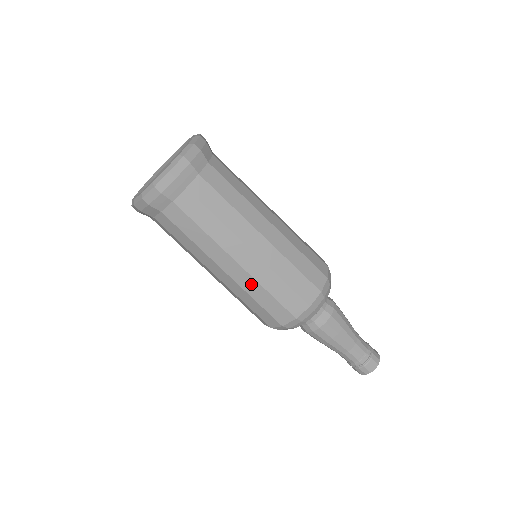
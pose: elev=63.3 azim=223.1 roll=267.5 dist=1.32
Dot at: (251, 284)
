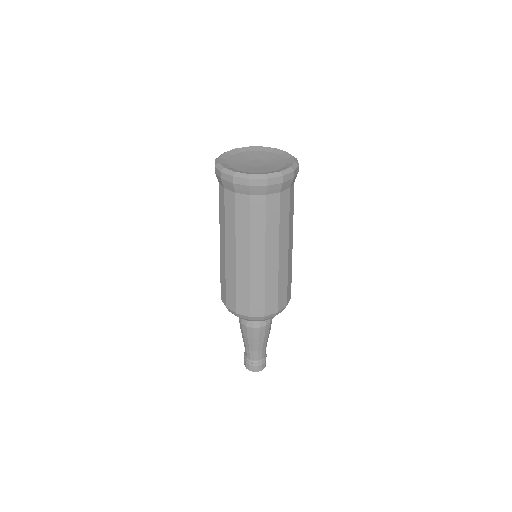
Dot at: (232, 273)
